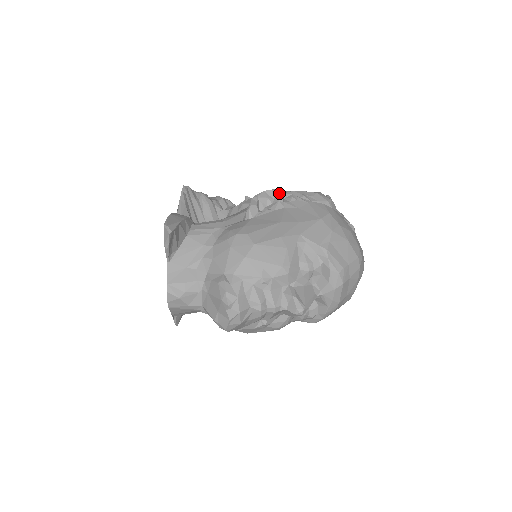
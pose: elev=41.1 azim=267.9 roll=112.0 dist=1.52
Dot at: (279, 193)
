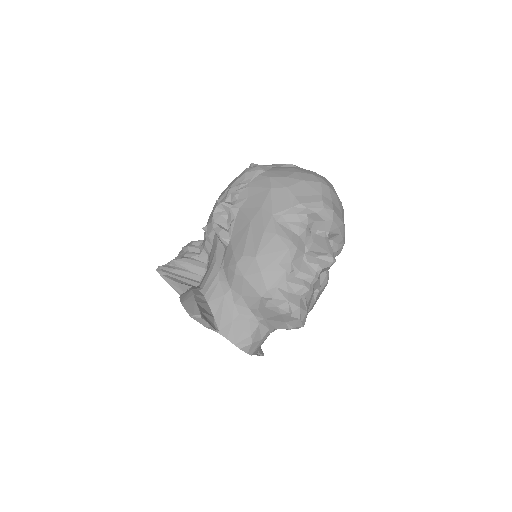
Dot at: (224, 203)
